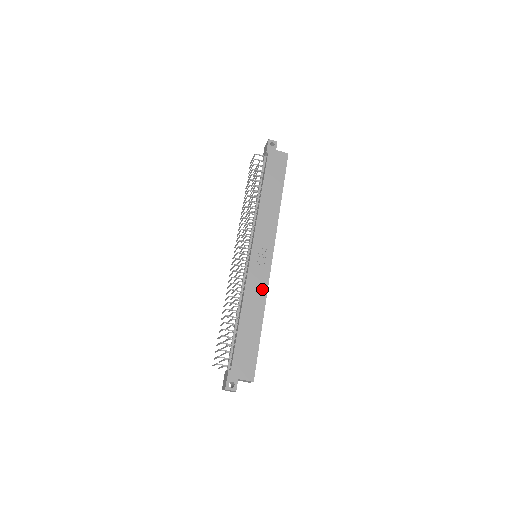
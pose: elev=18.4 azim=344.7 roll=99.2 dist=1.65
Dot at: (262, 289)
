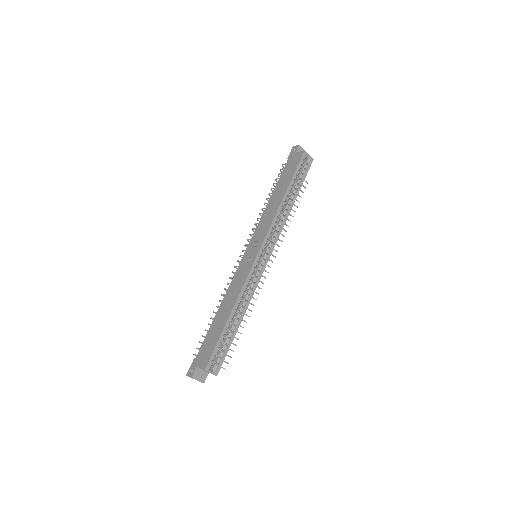
Dot at: (240, 283)
